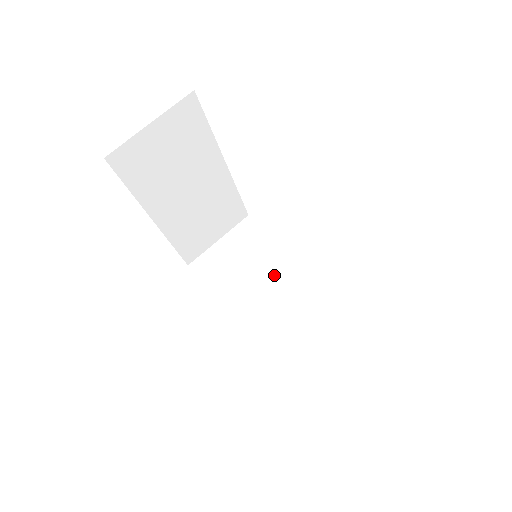
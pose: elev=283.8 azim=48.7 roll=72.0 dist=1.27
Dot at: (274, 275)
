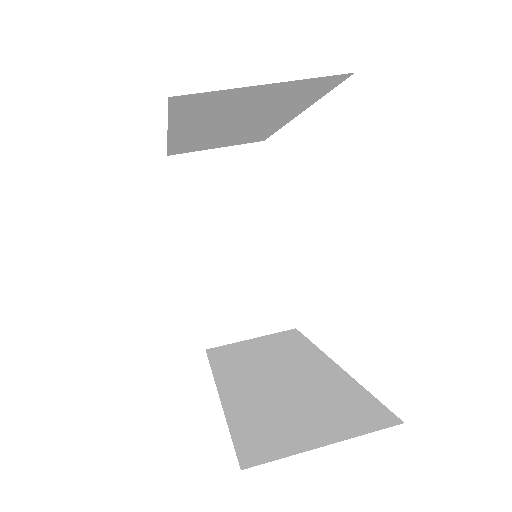
Dot at: (290, 361)
